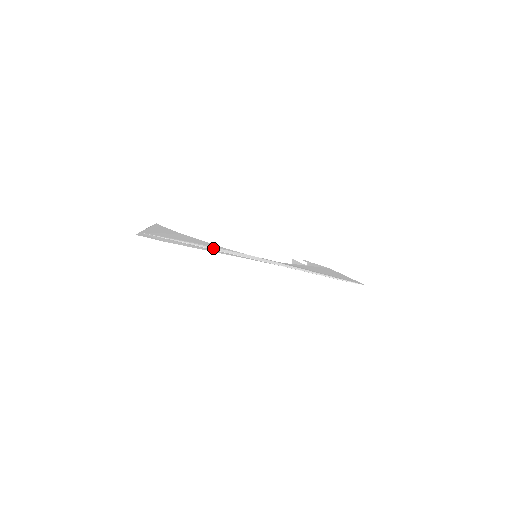
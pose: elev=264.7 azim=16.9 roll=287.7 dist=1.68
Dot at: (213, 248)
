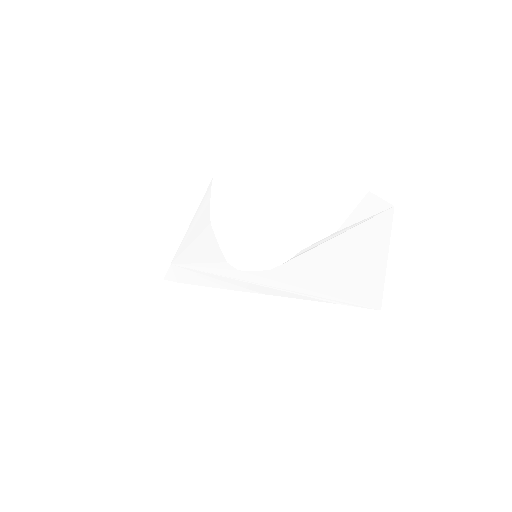
Dot at: (211, 270)
